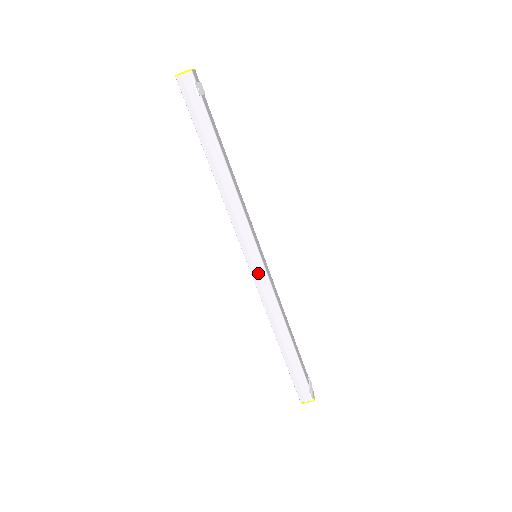
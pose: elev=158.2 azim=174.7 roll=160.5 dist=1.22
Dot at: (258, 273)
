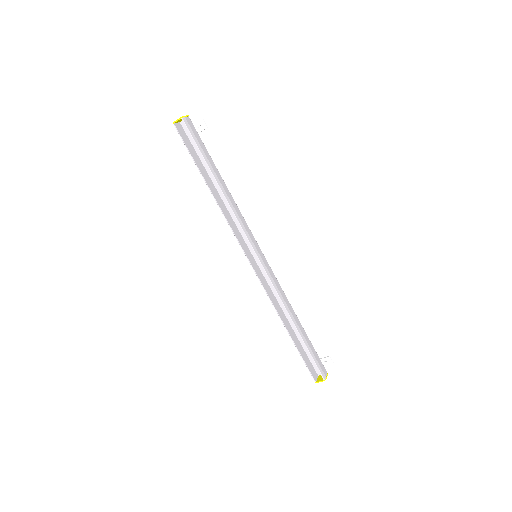
Dot at: (266, 266)
